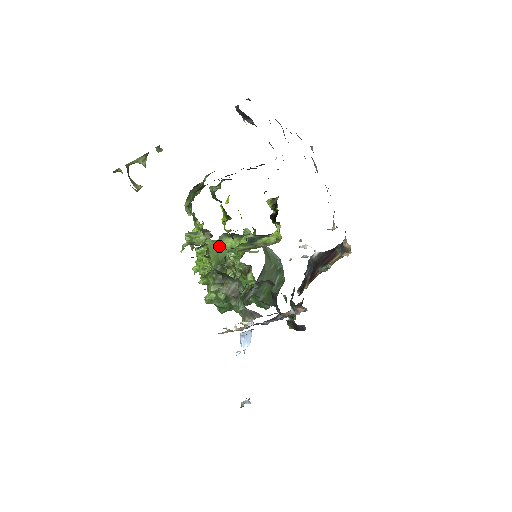
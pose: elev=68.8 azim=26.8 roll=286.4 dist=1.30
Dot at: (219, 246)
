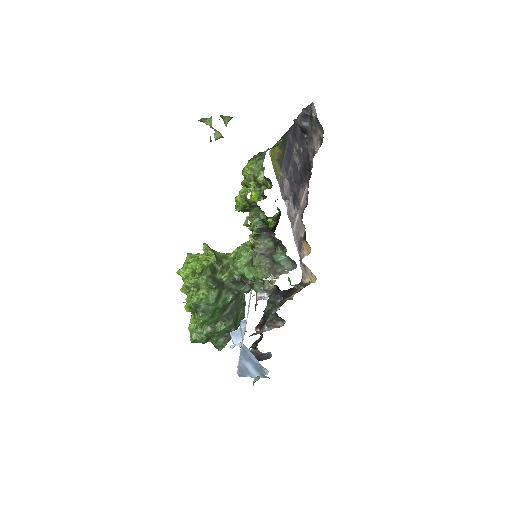
Dot at: (214, 252)
